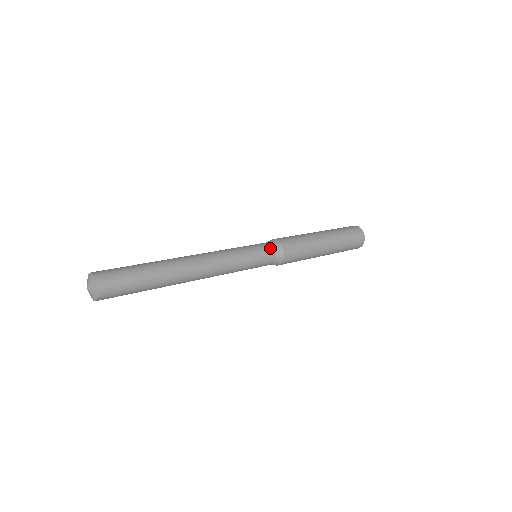
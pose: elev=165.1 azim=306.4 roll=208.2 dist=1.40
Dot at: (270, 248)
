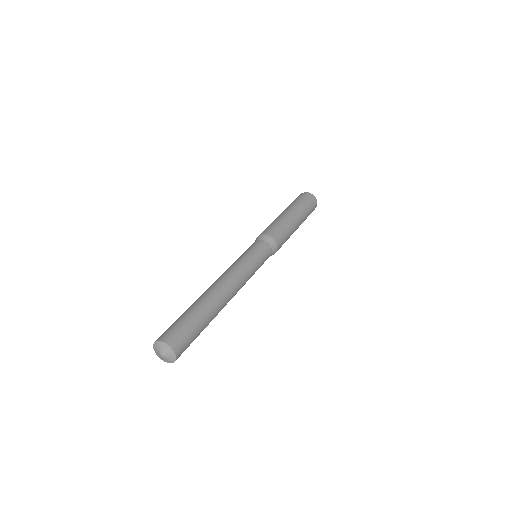
Dot at: occluded
